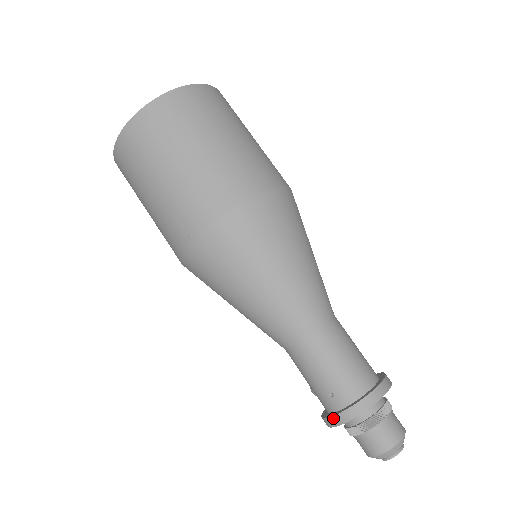
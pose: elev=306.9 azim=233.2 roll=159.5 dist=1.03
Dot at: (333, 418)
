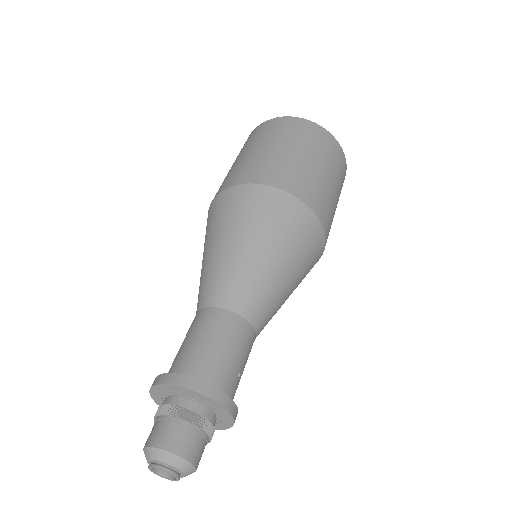
Dot at: occluded
